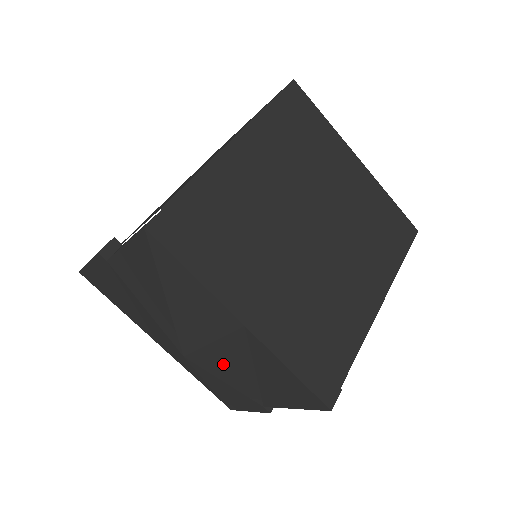
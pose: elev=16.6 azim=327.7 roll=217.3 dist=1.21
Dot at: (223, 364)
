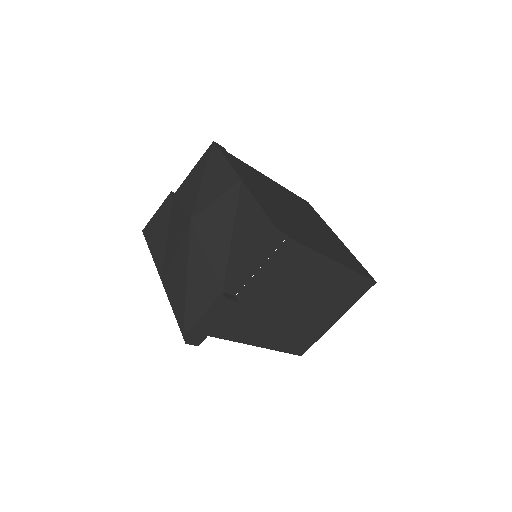
Dot at: (213, 226)
